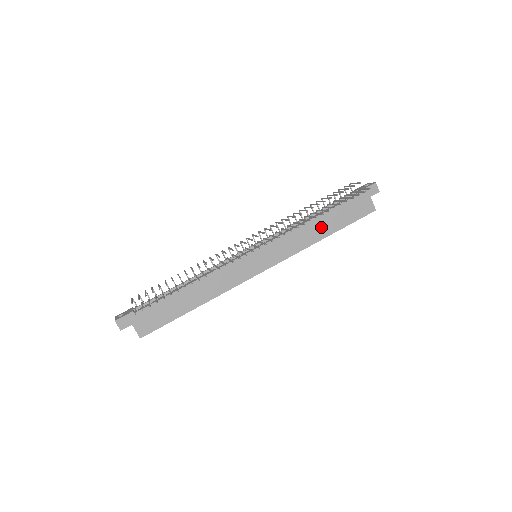
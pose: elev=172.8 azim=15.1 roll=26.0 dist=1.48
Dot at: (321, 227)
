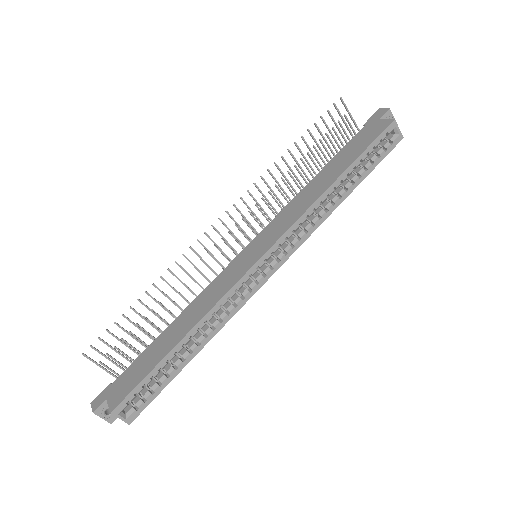
Dot at: (325, 179)
